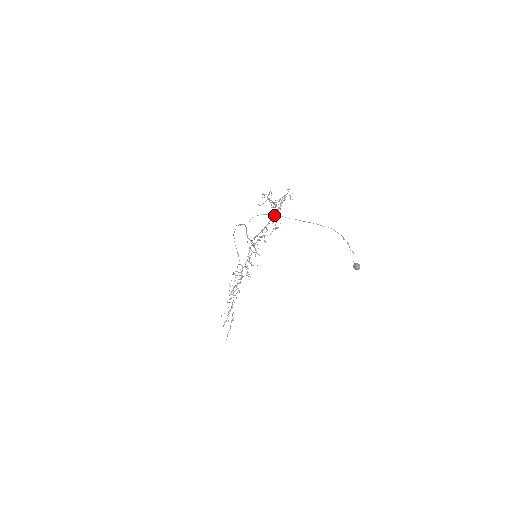
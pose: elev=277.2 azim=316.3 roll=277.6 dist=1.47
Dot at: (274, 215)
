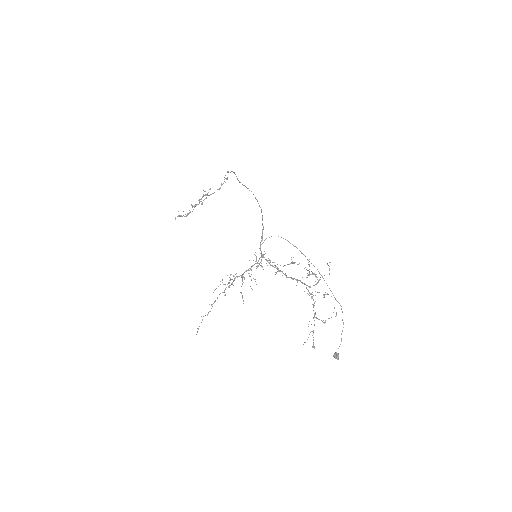
Dot at: (303, 283)
